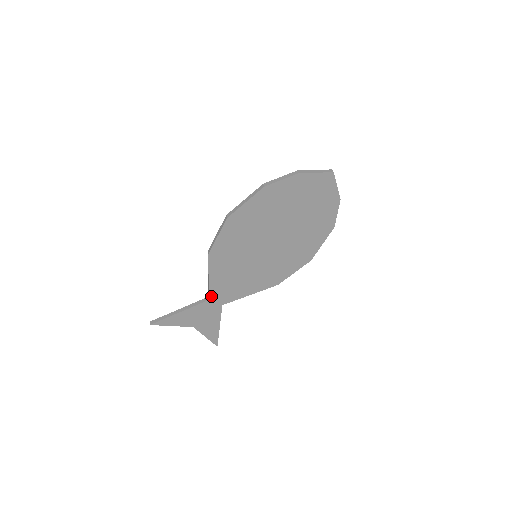
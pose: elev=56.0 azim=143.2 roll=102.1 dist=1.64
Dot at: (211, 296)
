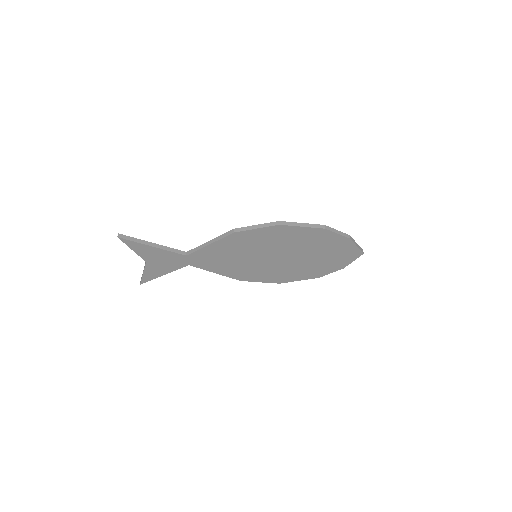
Dot at: (192, 255)
